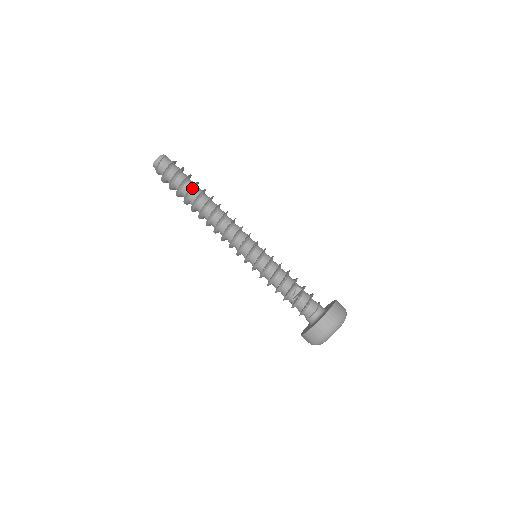
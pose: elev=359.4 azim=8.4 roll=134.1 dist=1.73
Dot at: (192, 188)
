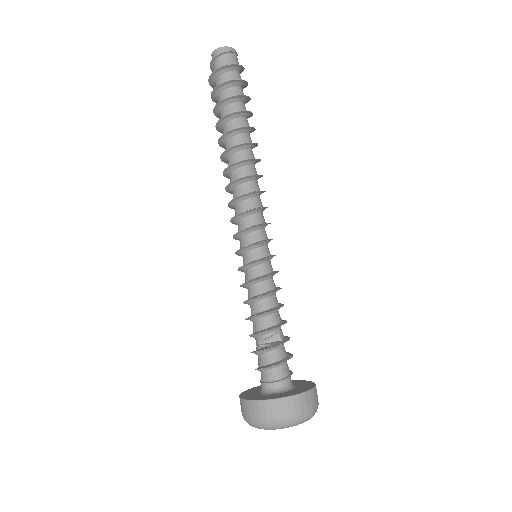
Dot at: (238, 114)
